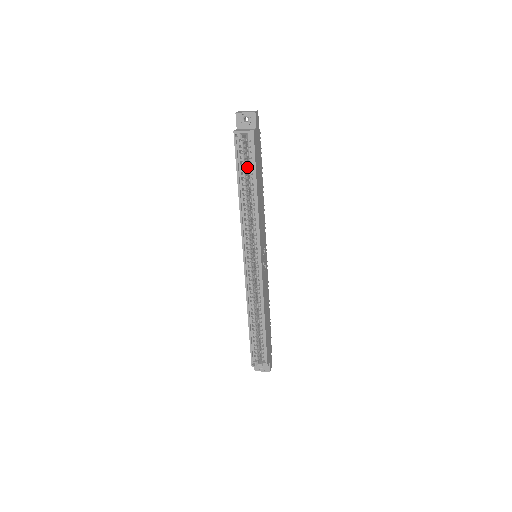
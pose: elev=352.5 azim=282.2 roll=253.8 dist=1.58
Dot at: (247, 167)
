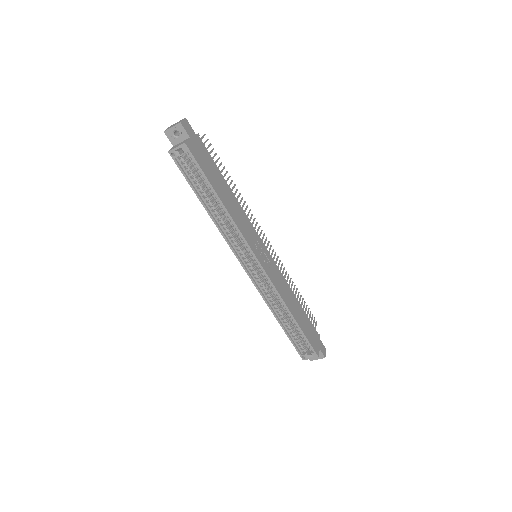
Dot at: (200, 178)
